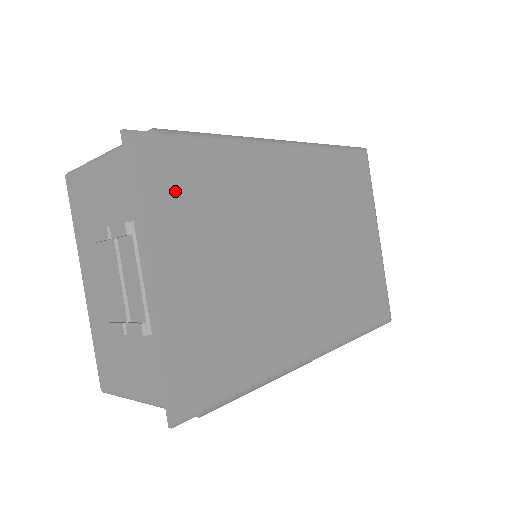
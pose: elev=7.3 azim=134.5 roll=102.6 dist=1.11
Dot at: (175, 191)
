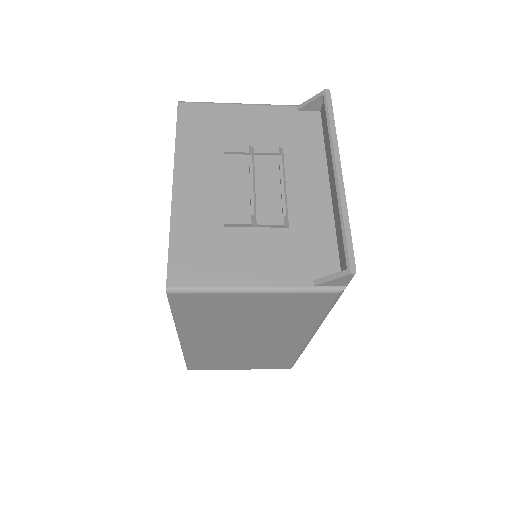
Dot at: occluded
